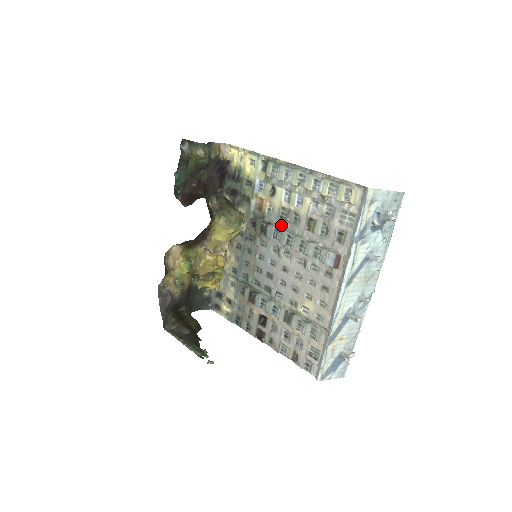
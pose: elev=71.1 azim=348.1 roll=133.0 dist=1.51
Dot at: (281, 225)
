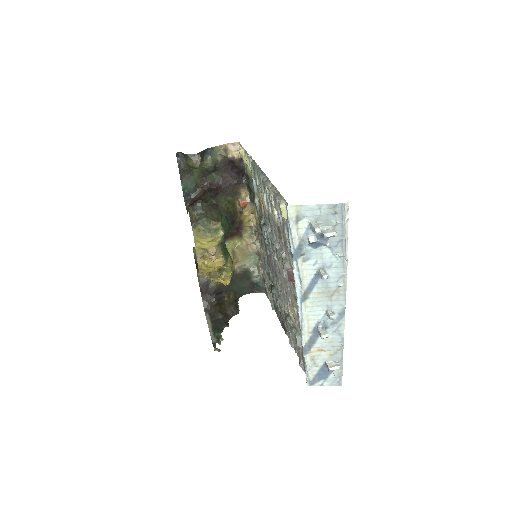
Dot at: (269, 228)
